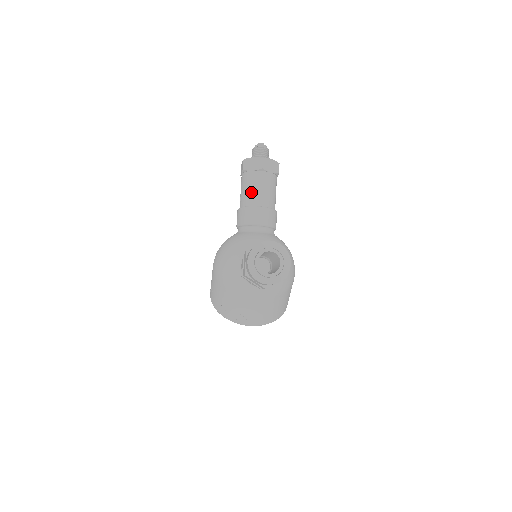
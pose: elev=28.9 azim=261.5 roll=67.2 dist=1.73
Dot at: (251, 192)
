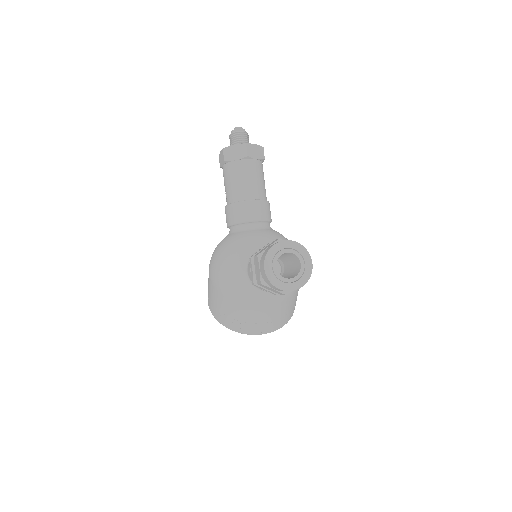
Dot at: (239, 185)
